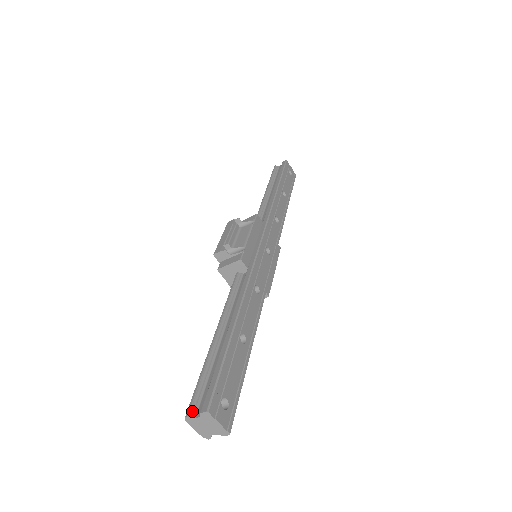
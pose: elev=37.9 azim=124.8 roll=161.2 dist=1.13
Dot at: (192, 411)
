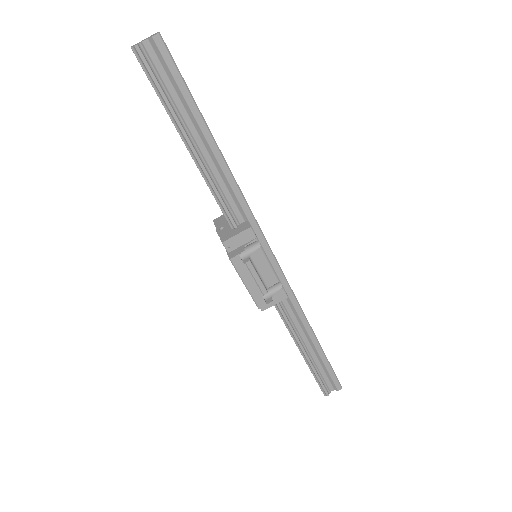
Dot at: occluded
